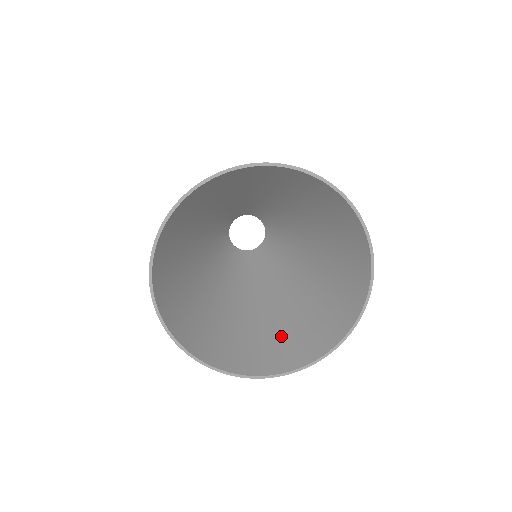
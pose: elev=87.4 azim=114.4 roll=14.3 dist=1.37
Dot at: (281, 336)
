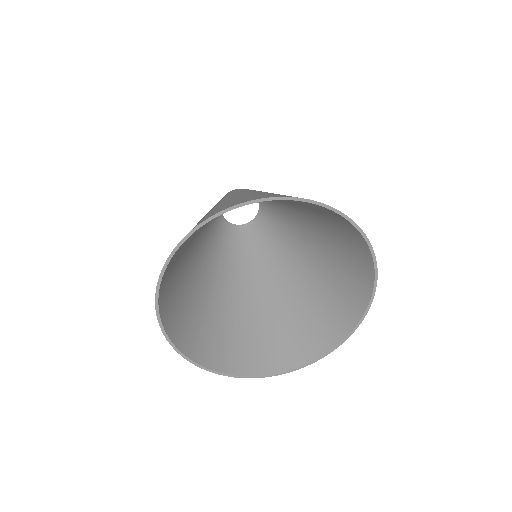
Dot at: (337, 281)
